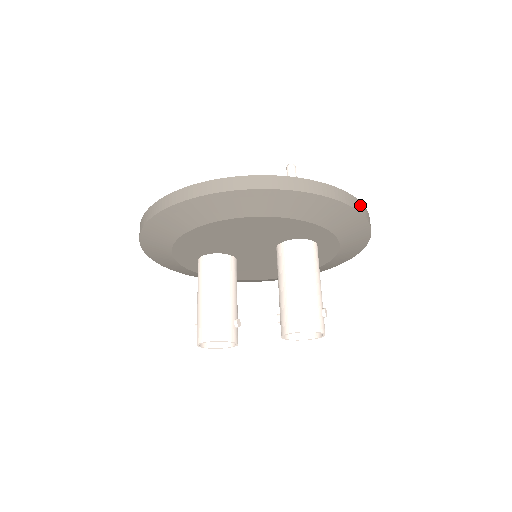
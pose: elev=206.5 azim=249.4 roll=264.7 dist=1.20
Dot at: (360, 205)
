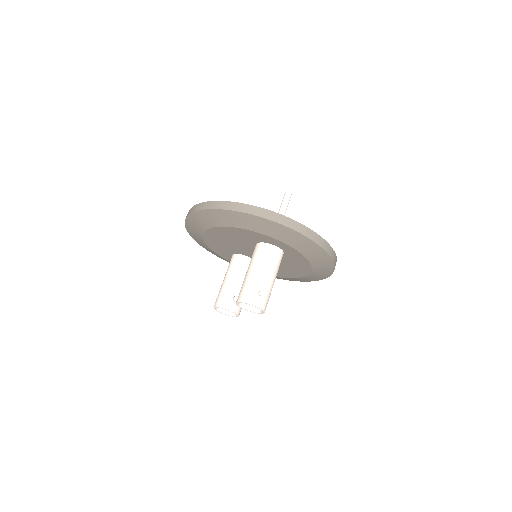
Dot at: (278, 216)
